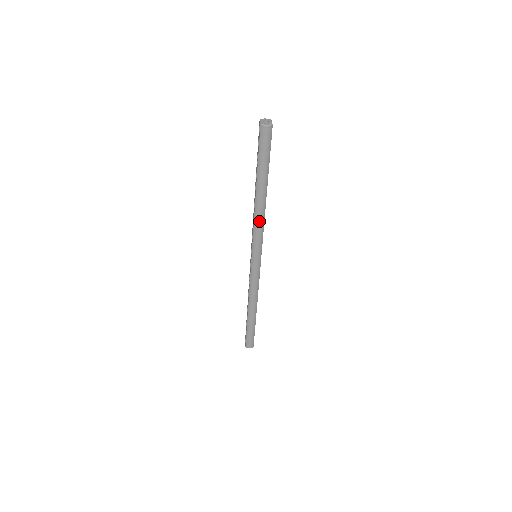
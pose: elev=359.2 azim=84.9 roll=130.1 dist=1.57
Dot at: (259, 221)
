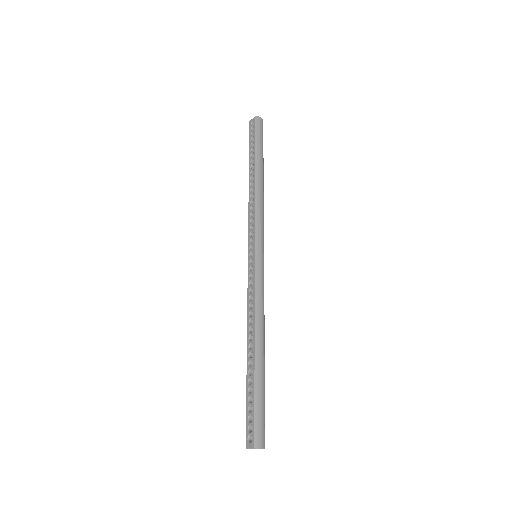
Dot at: (261, 202)
